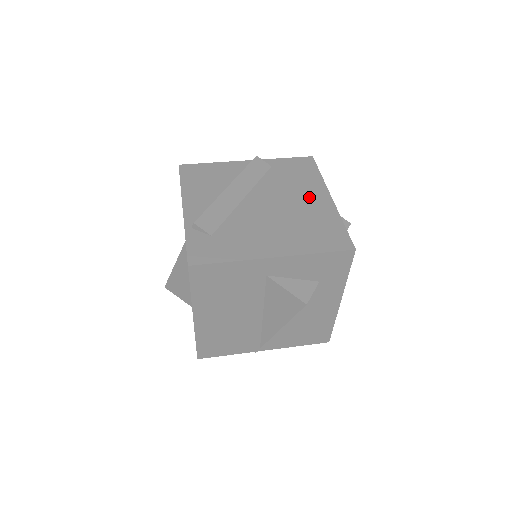
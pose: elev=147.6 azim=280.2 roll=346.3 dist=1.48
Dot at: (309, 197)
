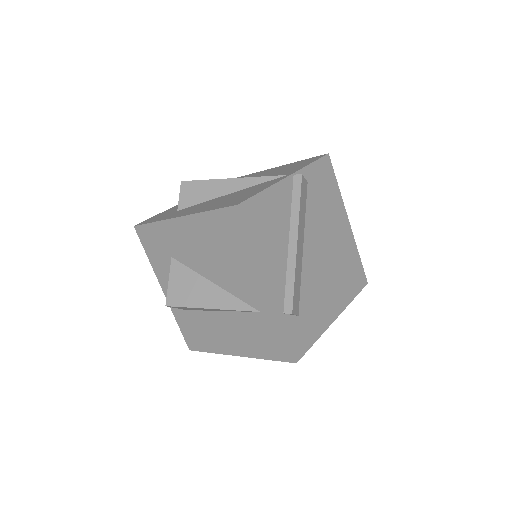
Dot at: (338, 227)
